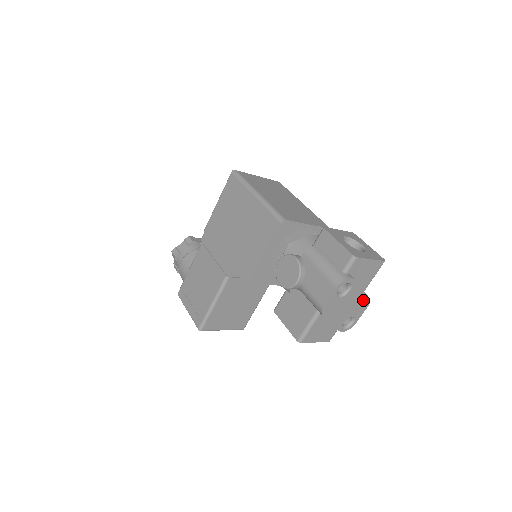
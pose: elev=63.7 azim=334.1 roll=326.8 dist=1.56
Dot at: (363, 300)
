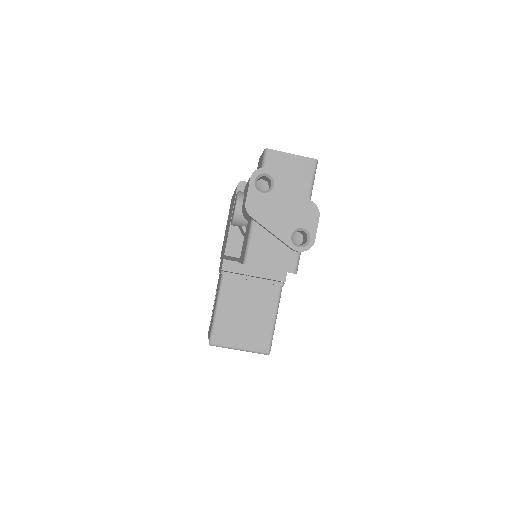
Dot at: (305, 205)
